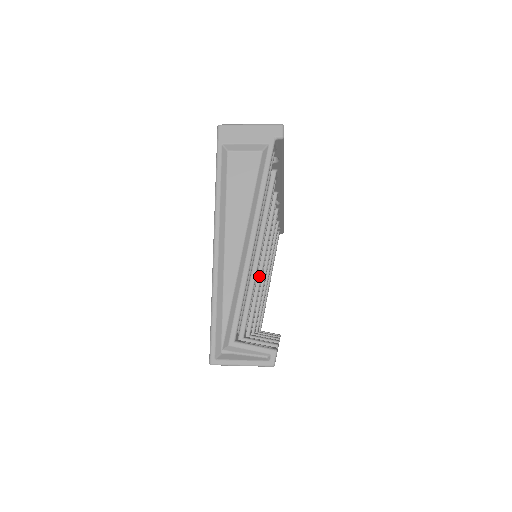
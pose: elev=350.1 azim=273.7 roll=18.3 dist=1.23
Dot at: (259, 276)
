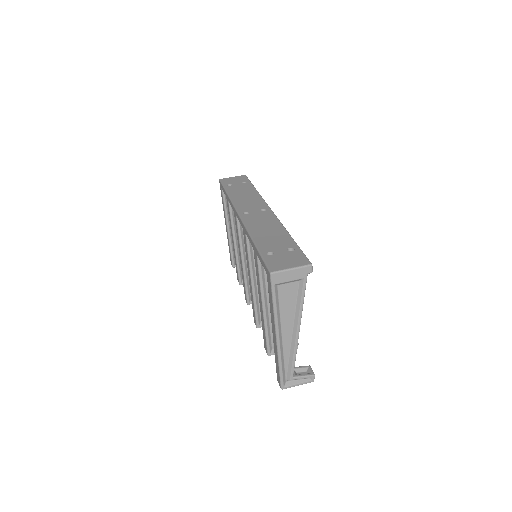
Dot at: occluded
